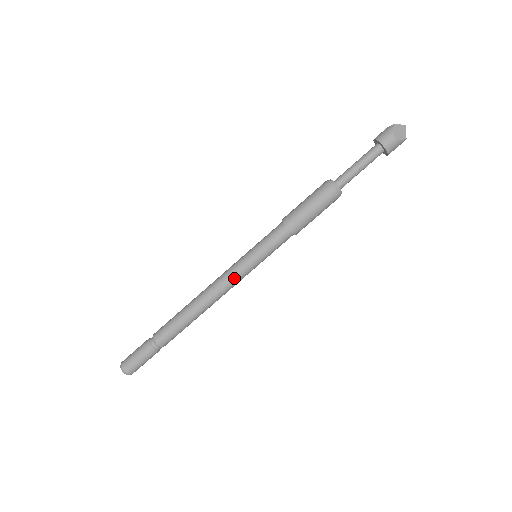
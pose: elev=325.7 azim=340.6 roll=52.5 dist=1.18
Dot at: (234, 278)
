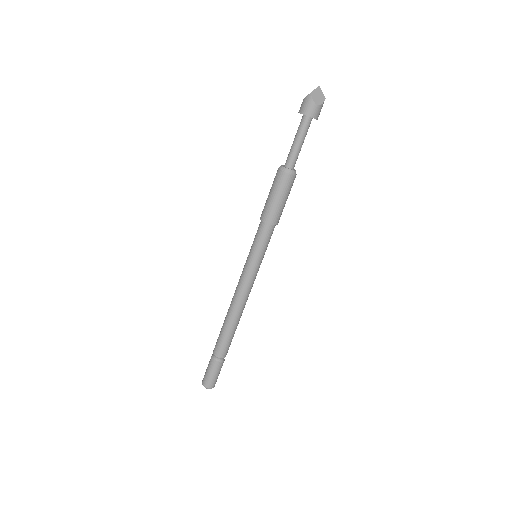
Dot at: (251, 283)
